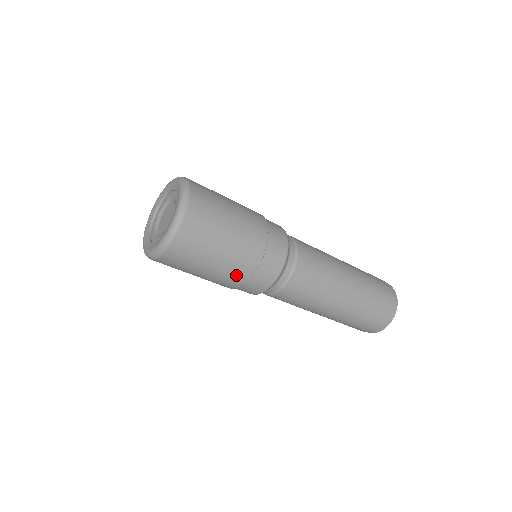
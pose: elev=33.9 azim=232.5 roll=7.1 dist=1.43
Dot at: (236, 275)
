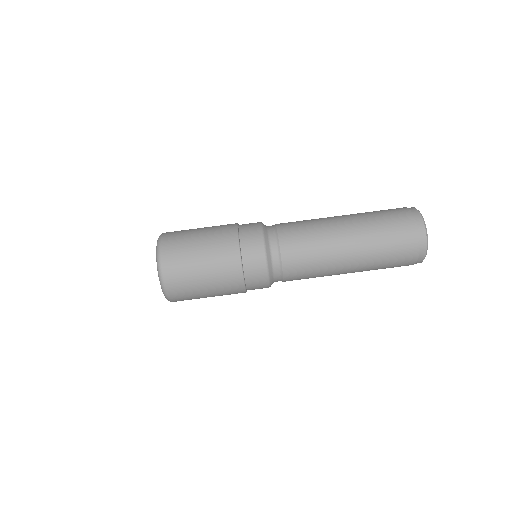
Dot at: (230, 279)
